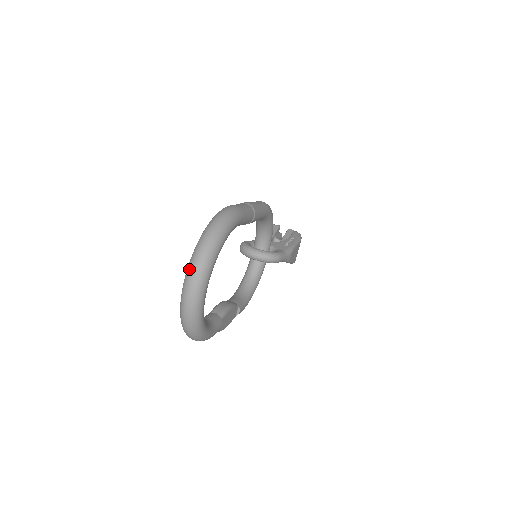
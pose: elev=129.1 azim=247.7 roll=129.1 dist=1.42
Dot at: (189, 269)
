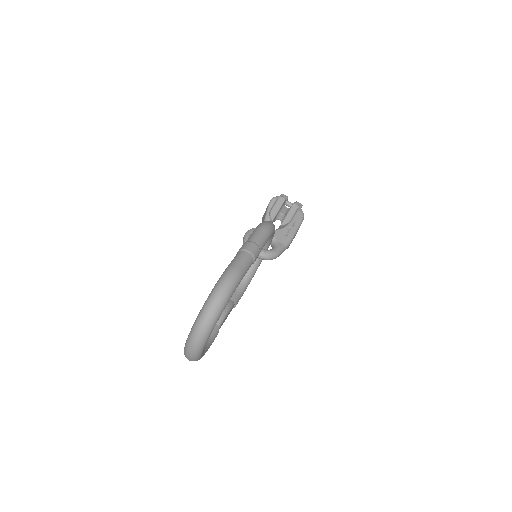
Dot at: (192, 335)
